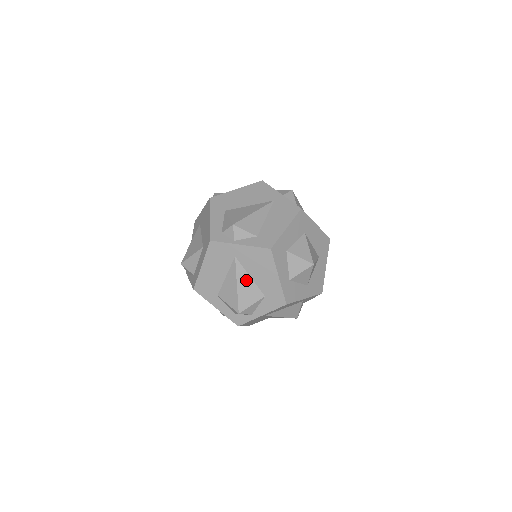
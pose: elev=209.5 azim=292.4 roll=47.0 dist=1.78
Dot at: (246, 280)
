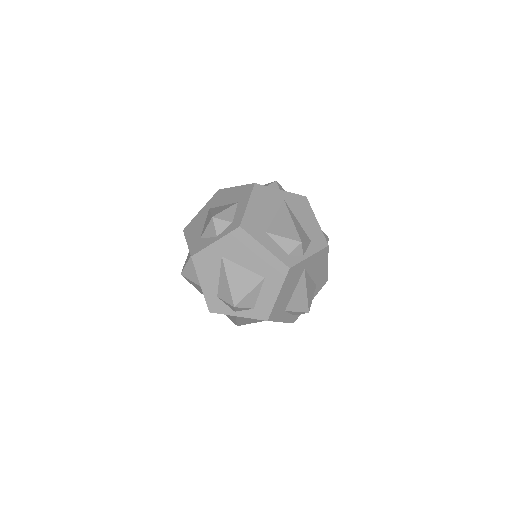
Dot at: (309, 282)
